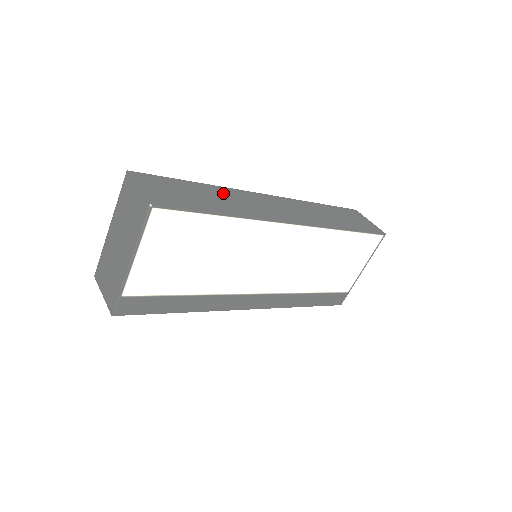
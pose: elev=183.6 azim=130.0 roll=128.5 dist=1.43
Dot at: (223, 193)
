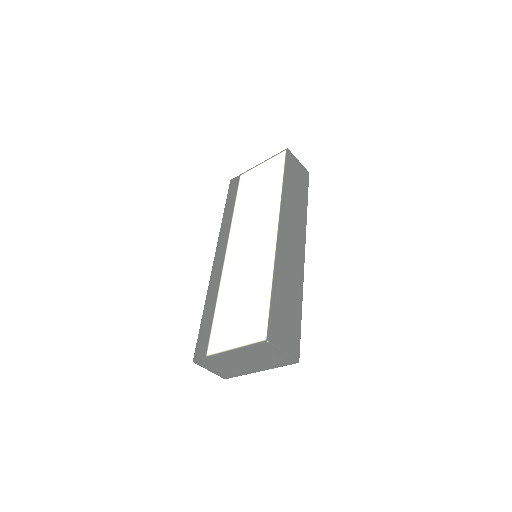
Dot at: (283, 277)
